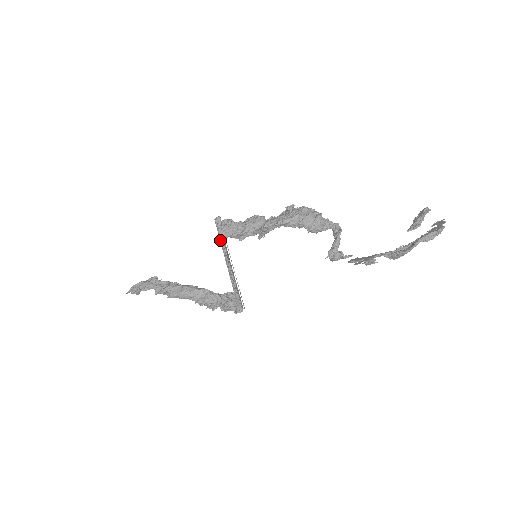
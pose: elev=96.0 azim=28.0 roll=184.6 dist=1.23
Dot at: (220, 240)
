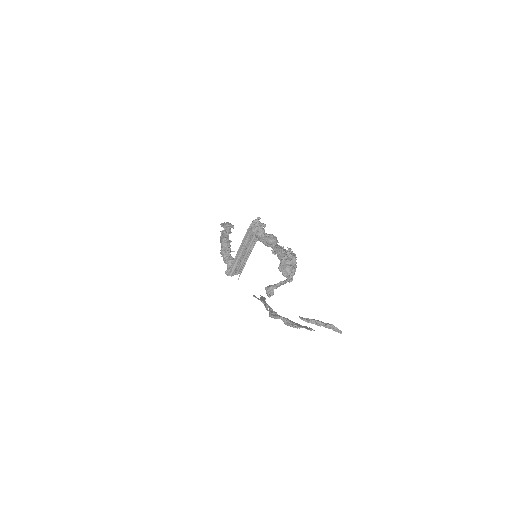
Dot at: occluded
